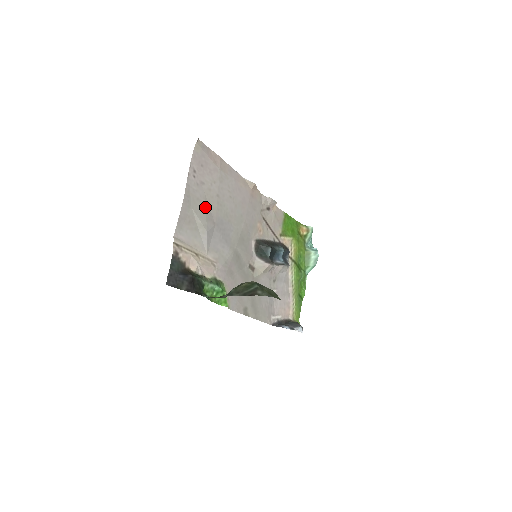
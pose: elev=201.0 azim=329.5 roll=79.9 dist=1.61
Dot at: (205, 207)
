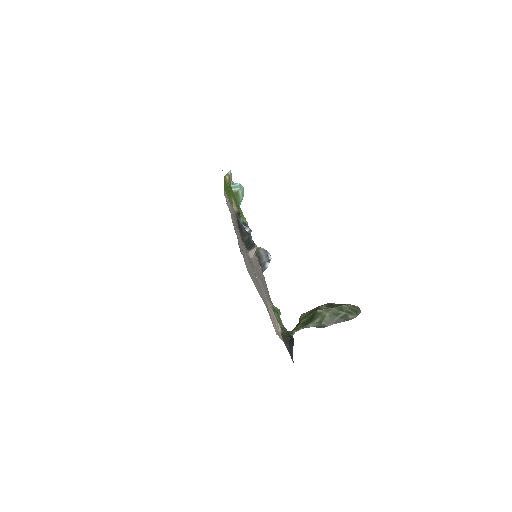
Dot at: (258, 285)
